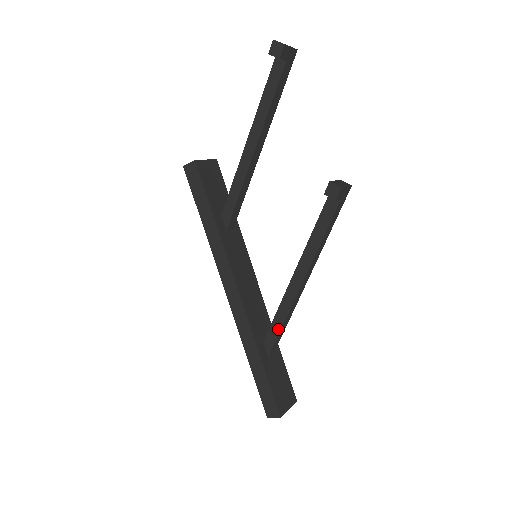
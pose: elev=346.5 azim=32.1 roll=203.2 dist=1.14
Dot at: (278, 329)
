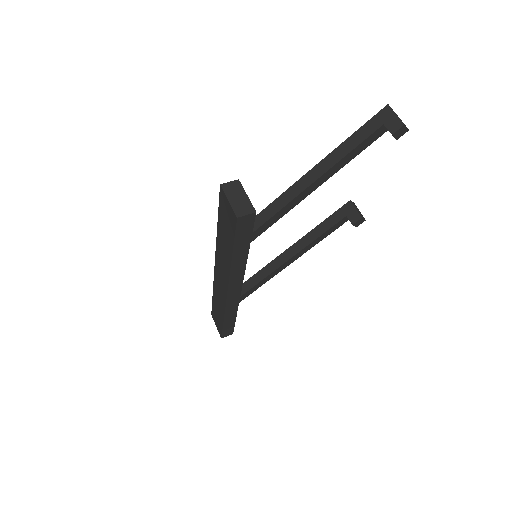
Dot at: (252, 292)
